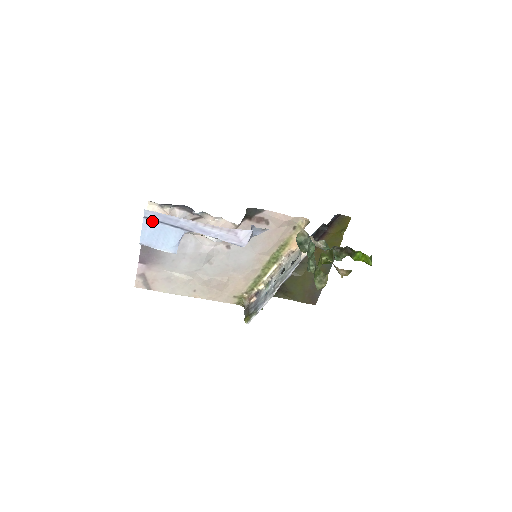
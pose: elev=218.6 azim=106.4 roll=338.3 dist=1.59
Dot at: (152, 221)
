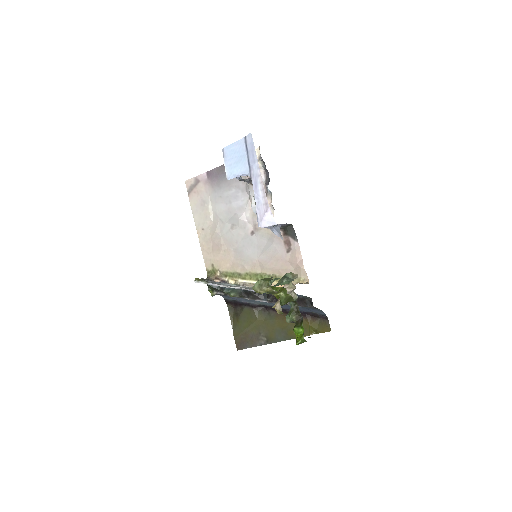
Dot at: (245, 145)
